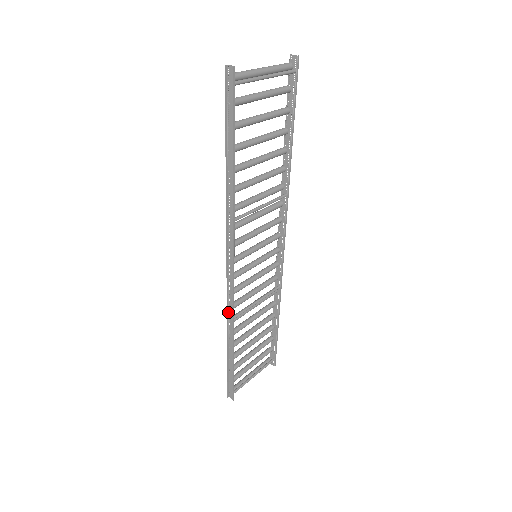
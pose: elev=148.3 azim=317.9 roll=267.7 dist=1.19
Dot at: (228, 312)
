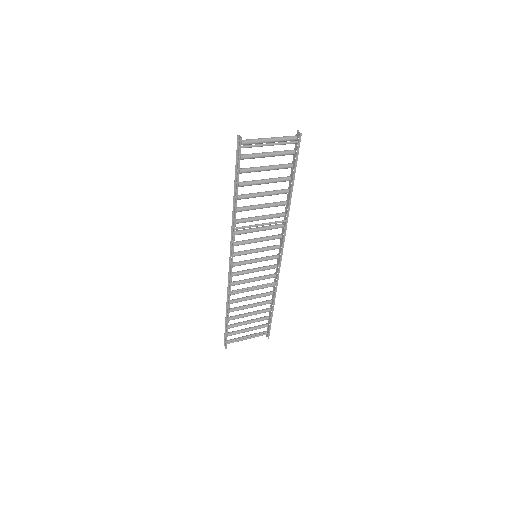
Dot at: (229, 287)
